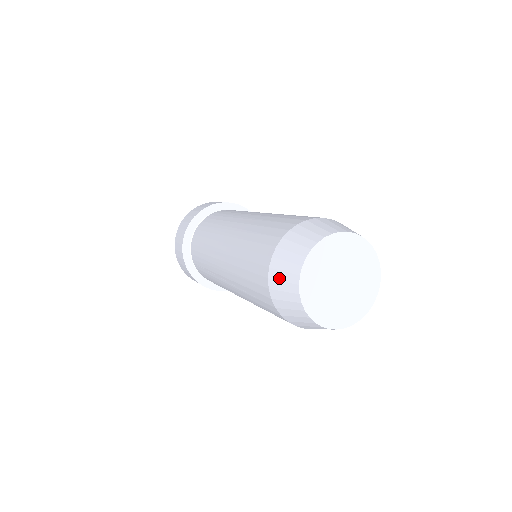
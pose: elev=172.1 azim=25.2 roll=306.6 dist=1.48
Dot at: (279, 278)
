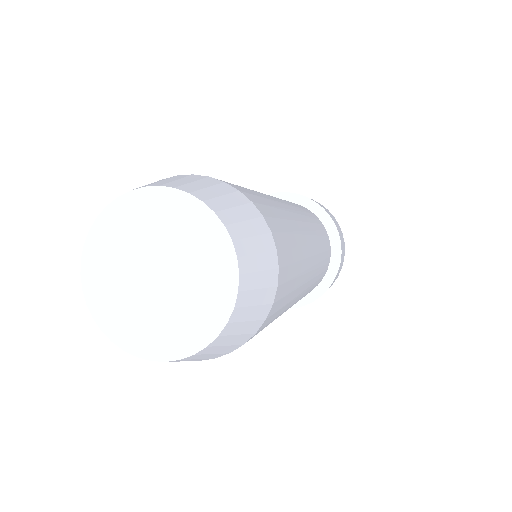
Dot at: occluded
